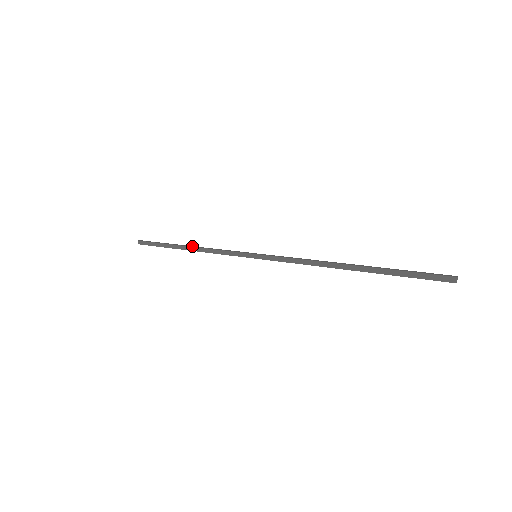
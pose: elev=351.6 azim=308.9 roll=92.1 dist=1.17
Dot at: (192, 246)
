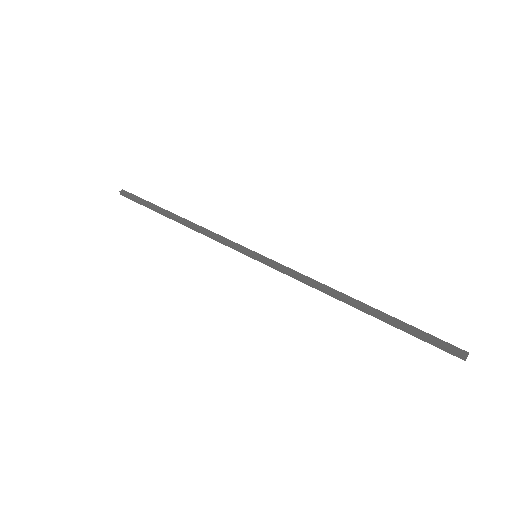
Dot at: (183, 220)
